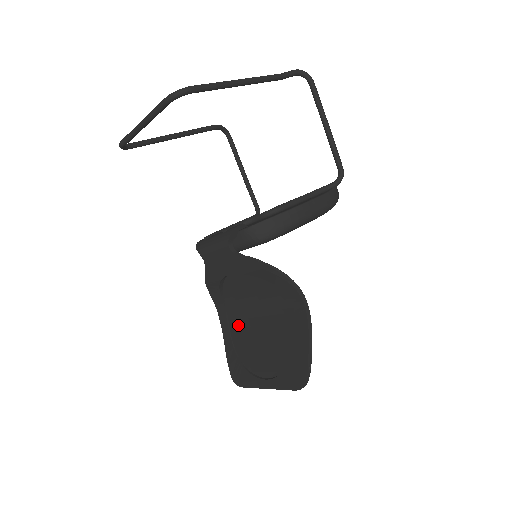
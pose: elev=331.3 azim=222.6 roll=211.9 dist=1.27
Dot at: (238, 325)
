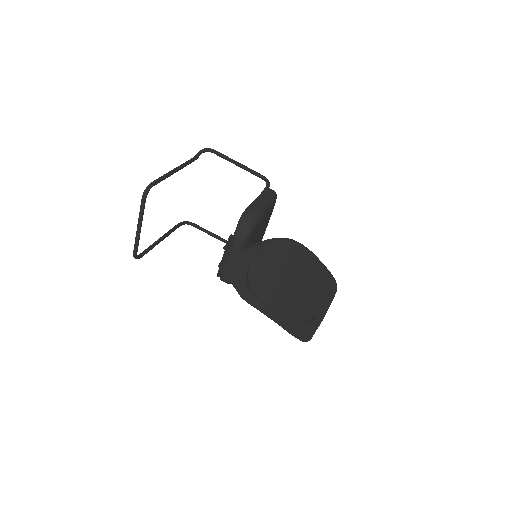
Dot at: (279, 306)
